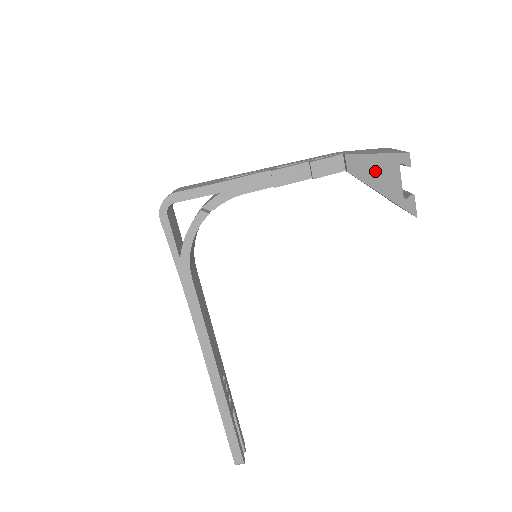
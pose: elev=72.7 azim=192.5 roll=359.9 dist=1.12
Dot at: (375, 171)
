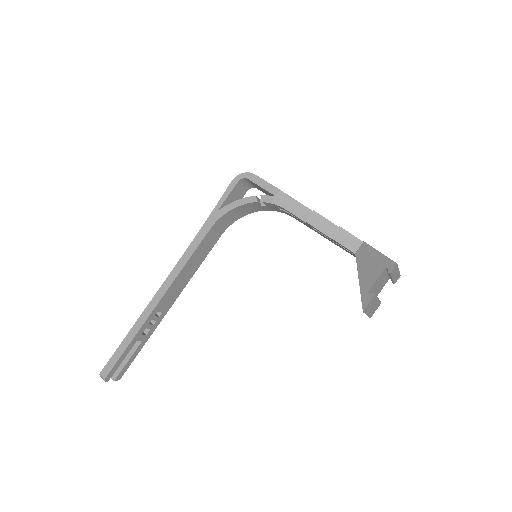
Dot at: (369, 263)
